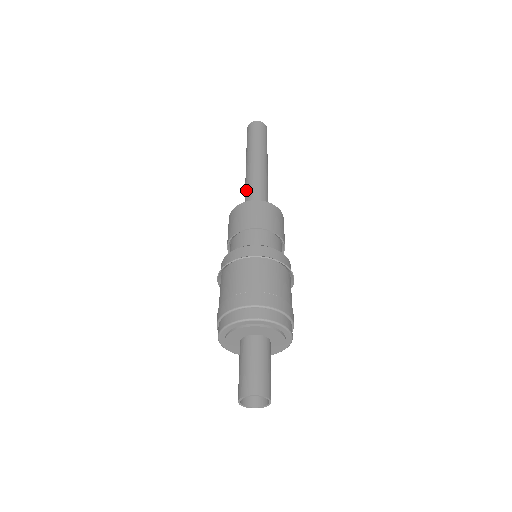
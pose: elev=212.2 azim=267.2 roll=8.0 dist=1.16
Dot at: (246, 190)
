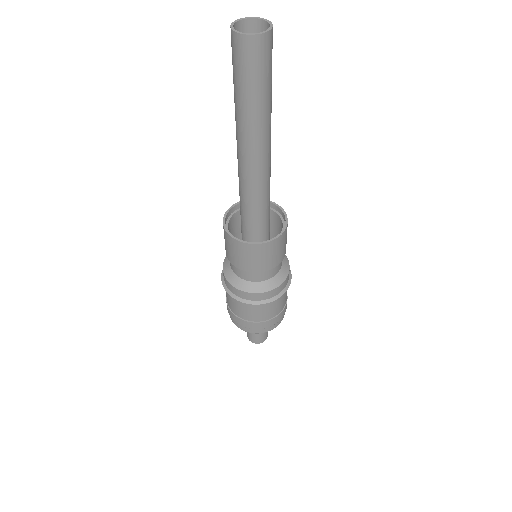
Dot at: (241, 191)
